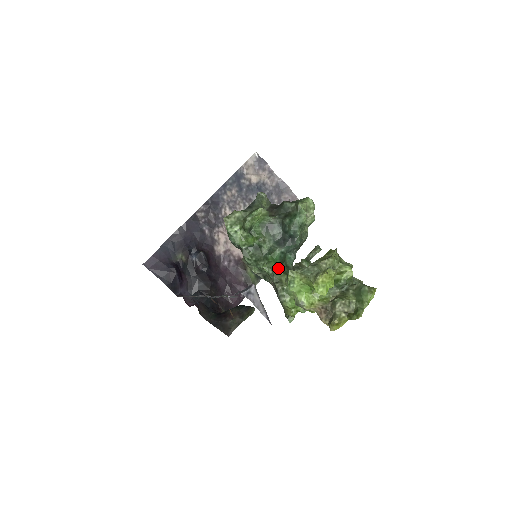
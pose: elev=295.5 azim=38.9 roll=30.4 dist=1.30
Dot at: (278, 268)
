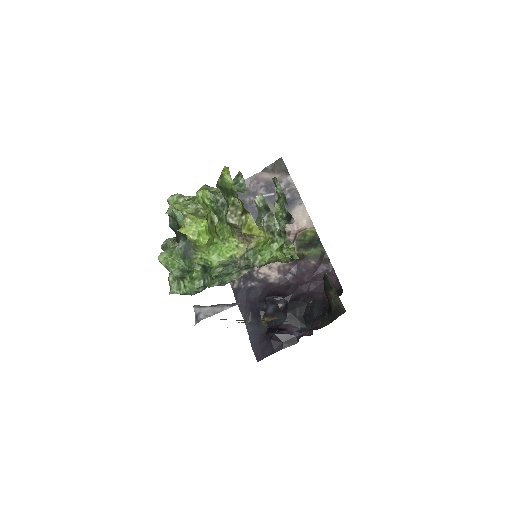
Dot at: occluded
